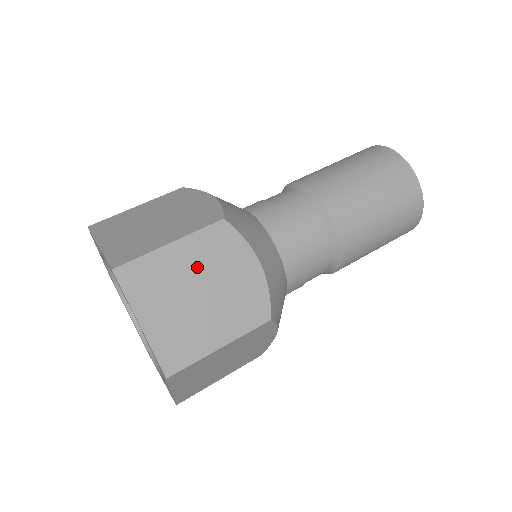
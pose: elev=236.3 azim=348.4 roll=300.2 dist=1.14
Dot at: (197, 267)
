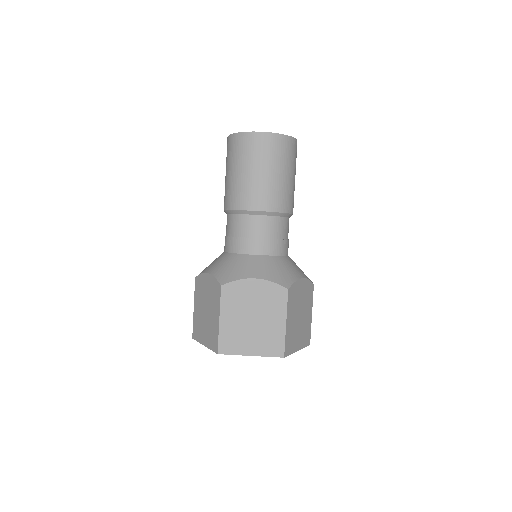
Dot at: (239, 313)
